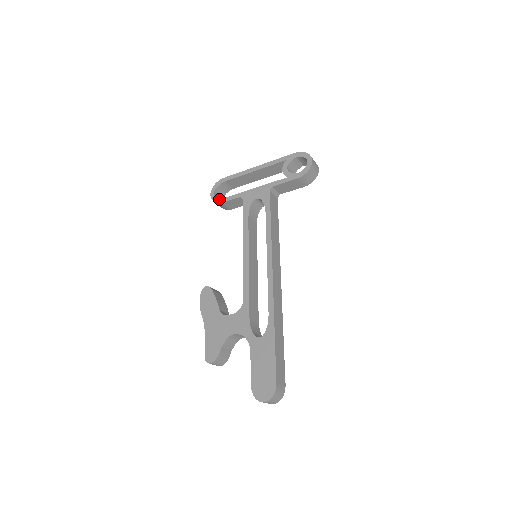
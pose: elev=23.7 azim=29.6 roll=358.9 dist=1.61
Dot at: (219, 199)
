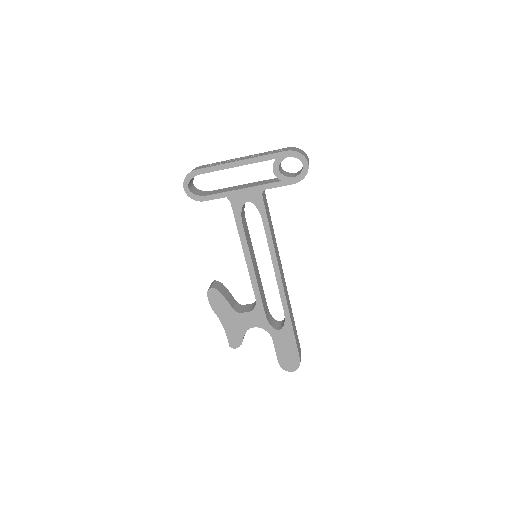
Dot at: (198, 197)
